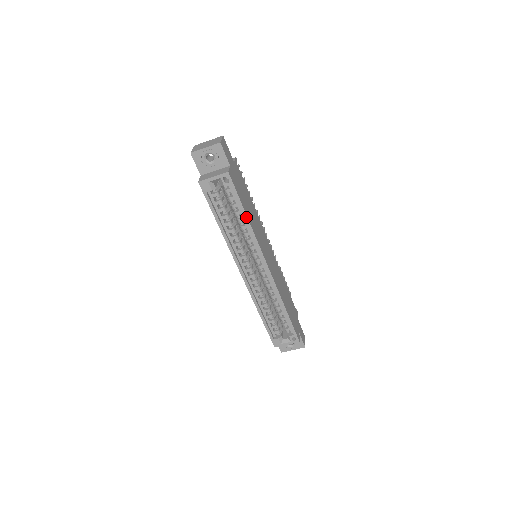
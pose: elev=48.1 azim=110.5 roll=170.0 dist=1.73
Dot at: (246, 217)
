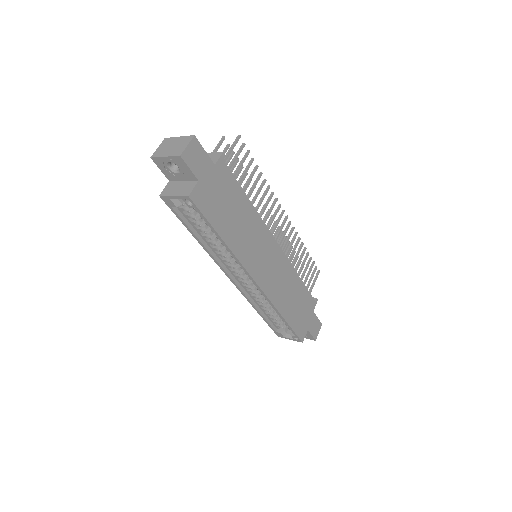
Dot at: (221, 239)
